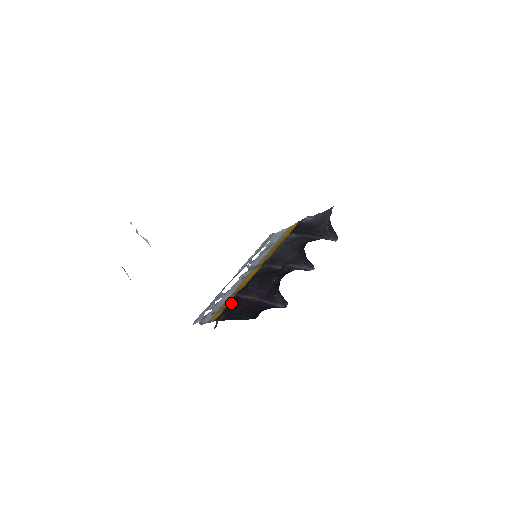
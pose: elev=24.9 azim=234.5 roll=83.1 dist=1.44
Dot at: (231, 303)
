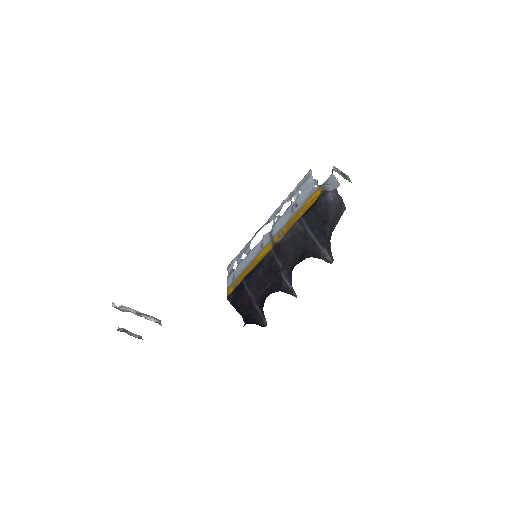
Dot at: (238, 287)
